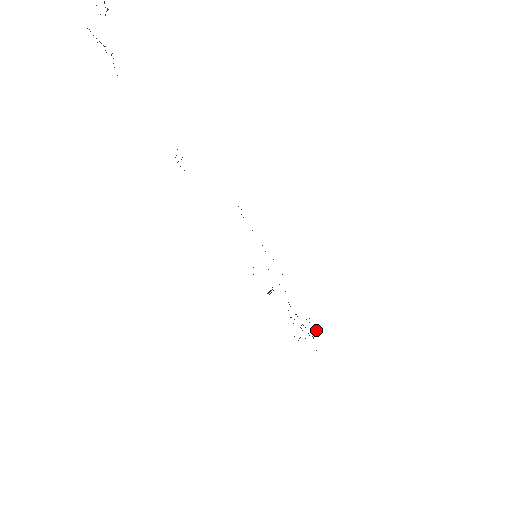
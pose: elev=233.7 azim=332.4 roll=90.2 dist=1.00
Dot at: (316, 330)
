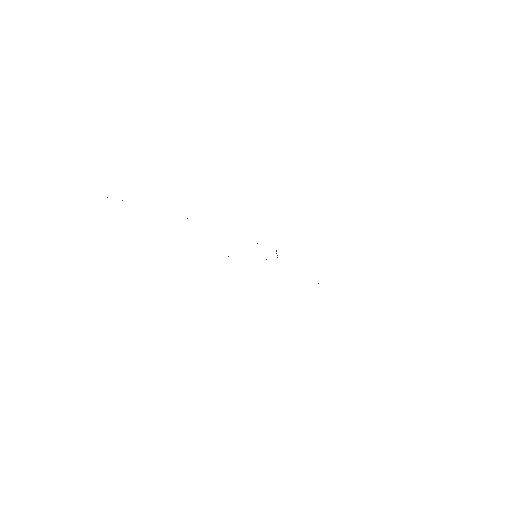
Dot at: occluded
